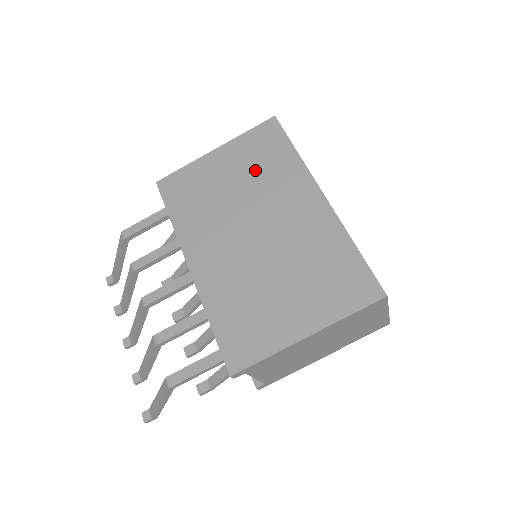
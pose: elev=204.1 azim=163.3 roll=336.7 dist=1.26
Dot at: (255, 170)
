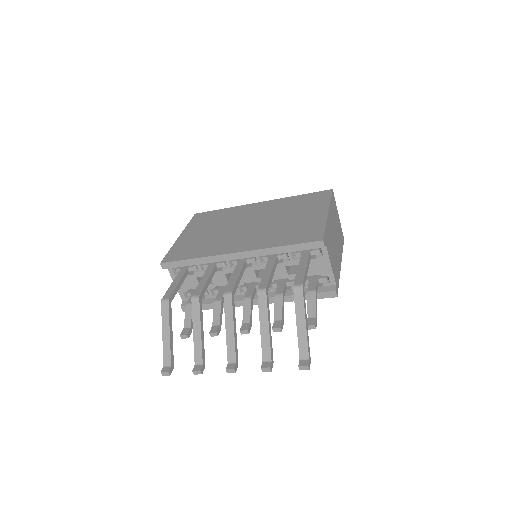
Dot at: (215, 222)
